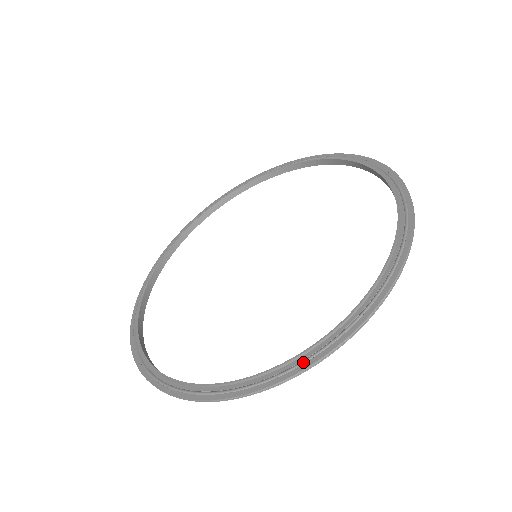
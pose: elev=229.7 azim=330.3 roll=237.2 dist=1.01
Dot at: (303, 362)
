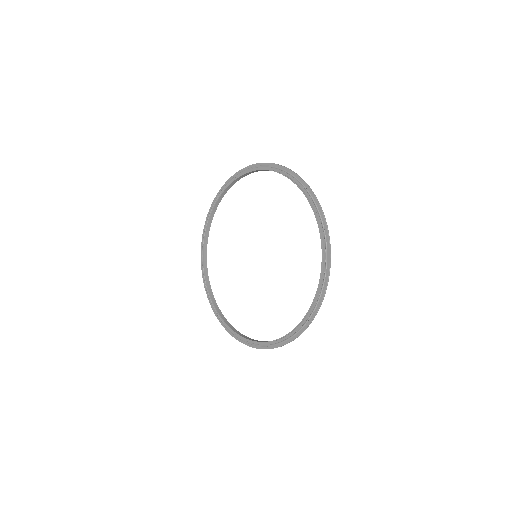
Dot at: (239, 338)
